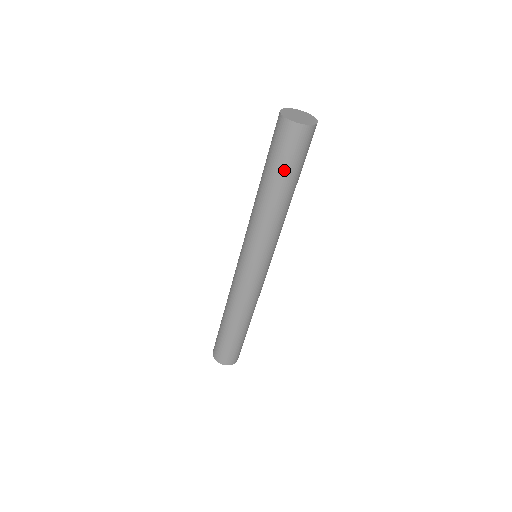
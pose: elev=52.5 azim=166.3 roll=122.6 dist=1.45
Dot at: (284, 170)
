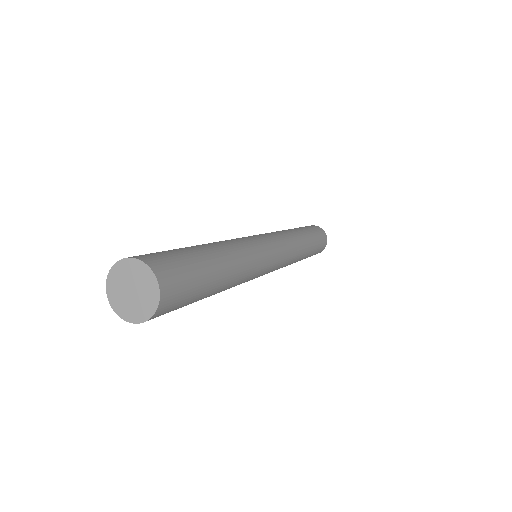
Dot at: occluded
